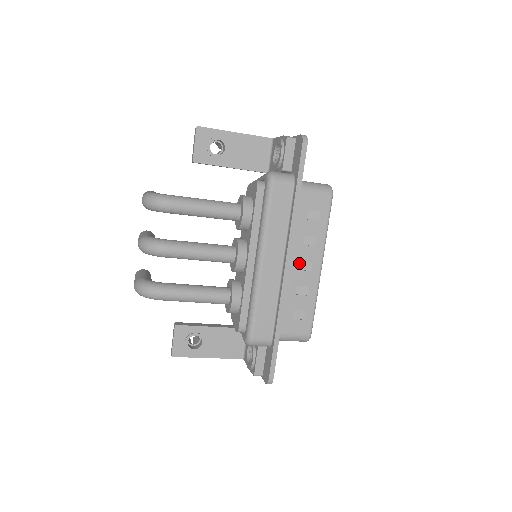
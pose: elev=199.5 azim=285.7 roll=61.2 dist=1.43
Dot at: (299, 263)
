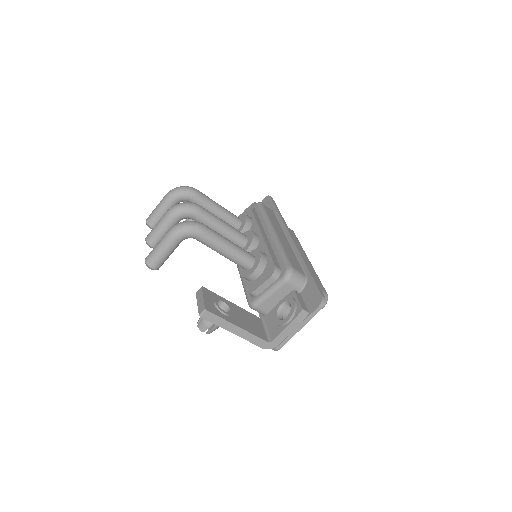
Dot at: occluded
